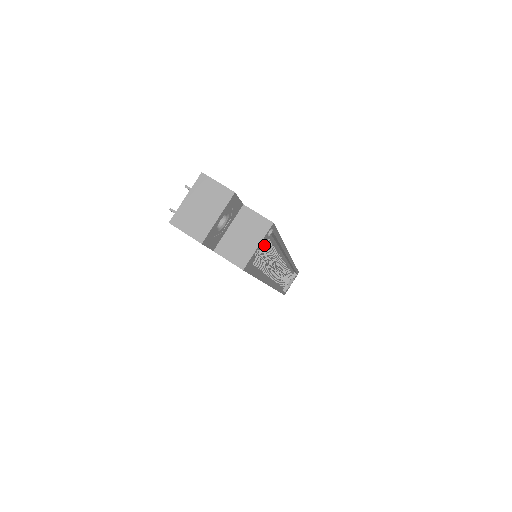
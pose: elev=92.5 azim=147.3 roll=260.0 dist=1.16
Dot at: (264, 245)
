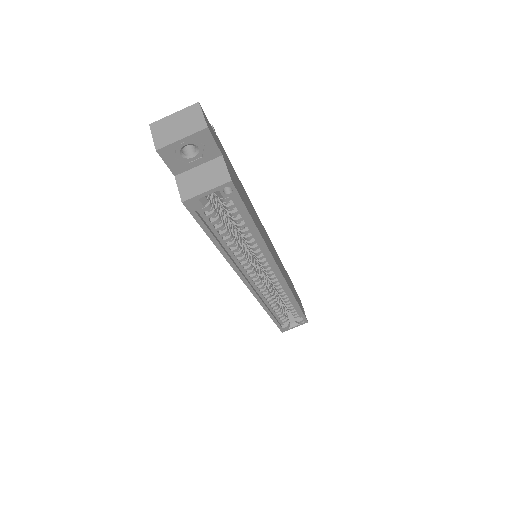
Dot at: (231, 213)
